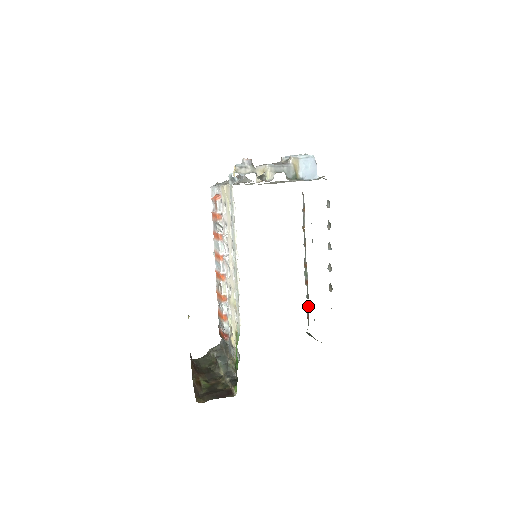
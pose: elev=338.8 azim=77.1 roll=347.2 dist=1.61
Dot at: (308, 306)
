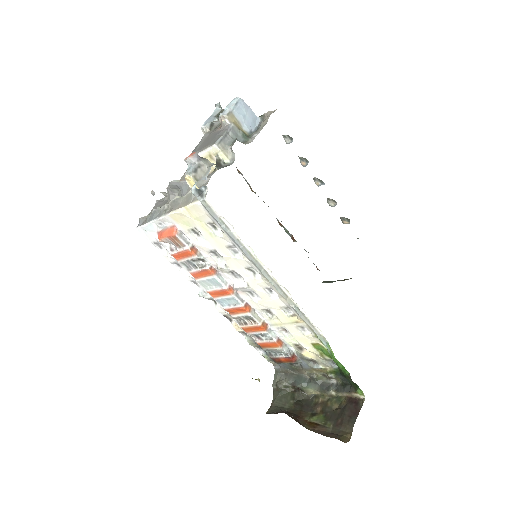
Dot at: occluded
